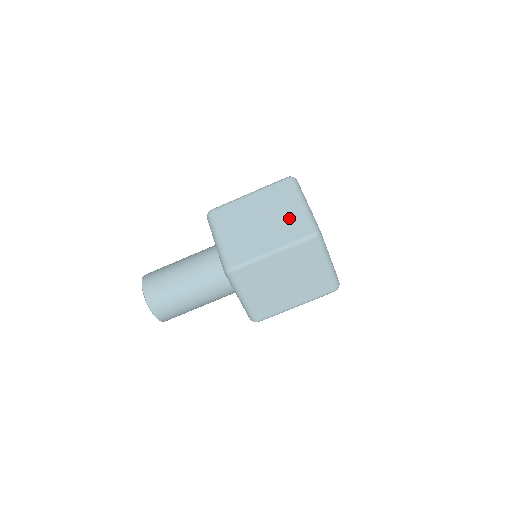
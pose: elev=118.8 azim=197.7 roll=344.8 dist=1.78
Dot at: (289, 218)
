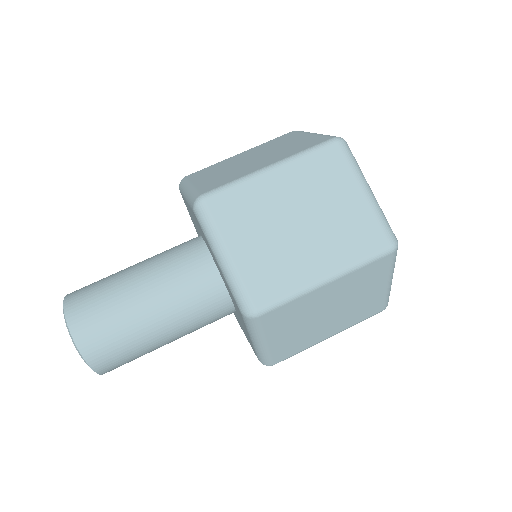
Dot at: (296, 143)
